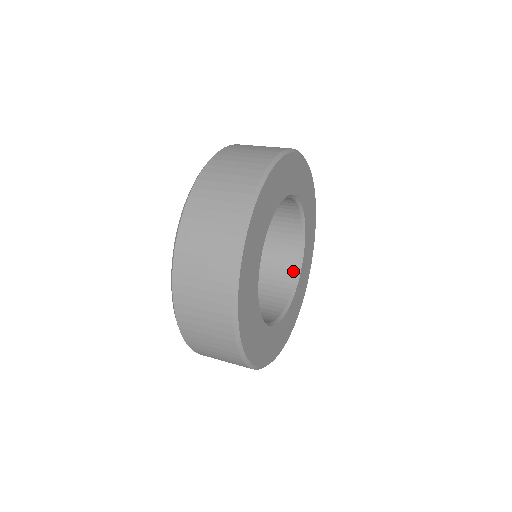
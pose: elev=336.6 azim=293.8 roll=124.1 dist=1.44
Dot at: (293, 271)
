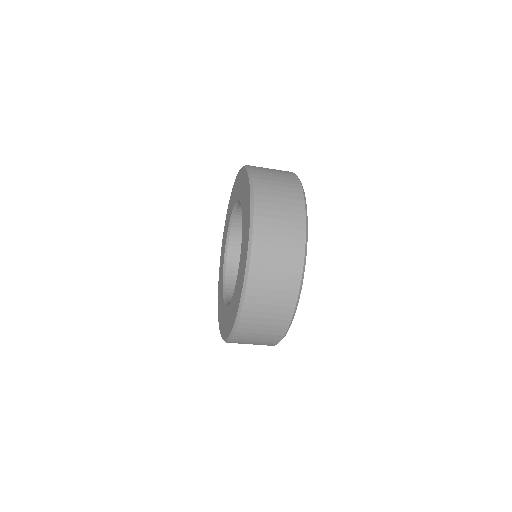
Dot at: occluded
